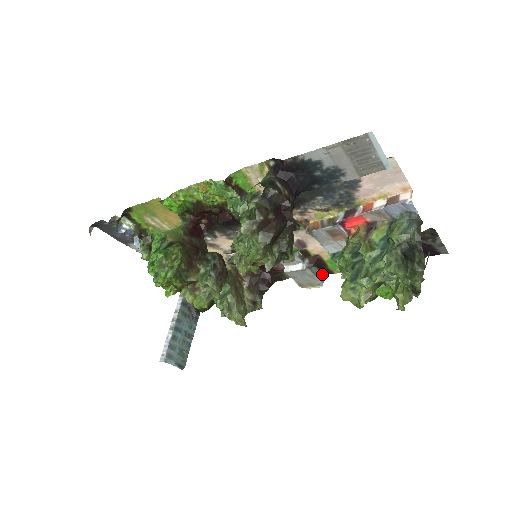
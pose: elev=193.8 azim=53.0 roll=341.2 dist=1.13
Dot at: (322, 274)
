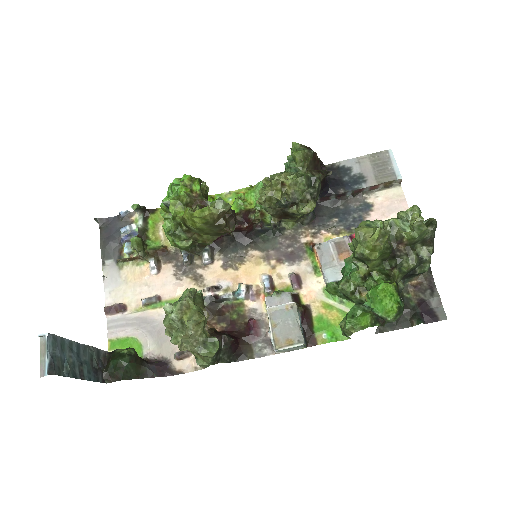
Dot at: (304, 338)
